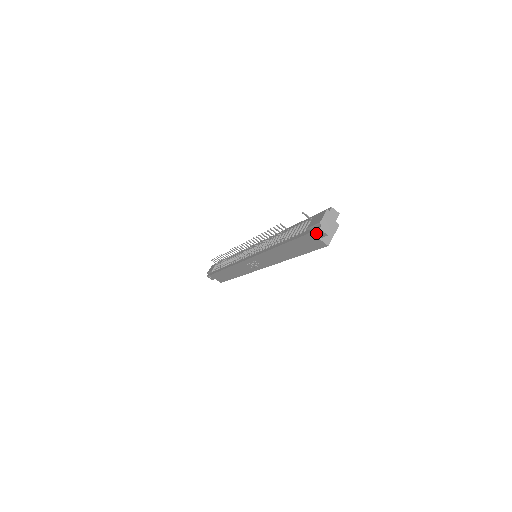
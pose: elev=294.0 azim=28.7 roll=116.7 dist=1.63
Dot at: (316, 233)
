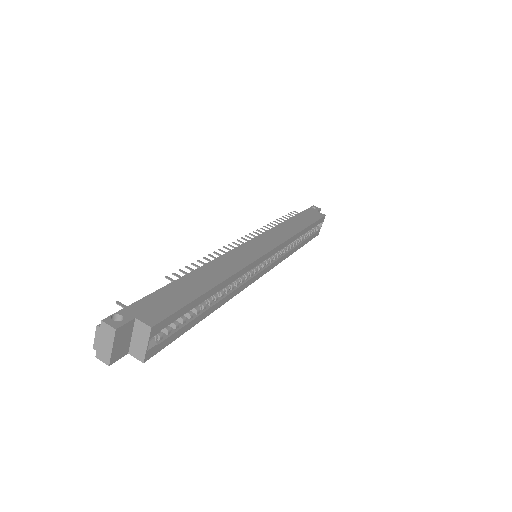
Dot at: occluded
